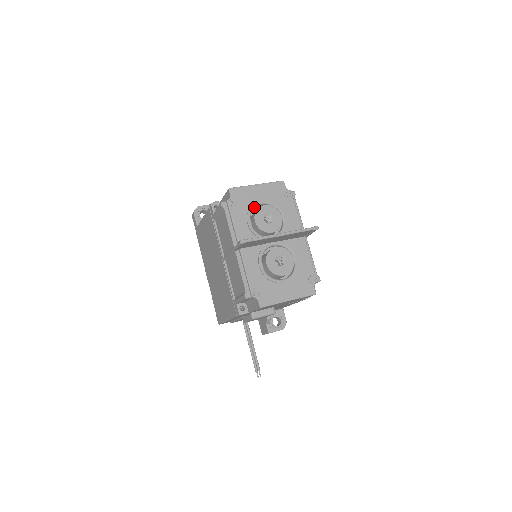
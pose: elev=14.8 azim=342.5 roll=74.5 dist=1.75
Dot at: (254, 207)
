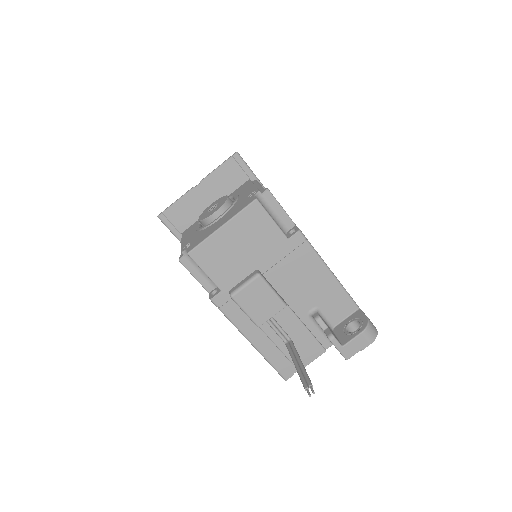
Dot at: occluded
